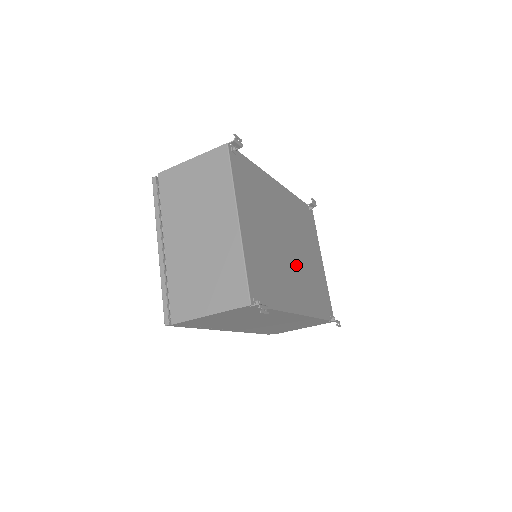
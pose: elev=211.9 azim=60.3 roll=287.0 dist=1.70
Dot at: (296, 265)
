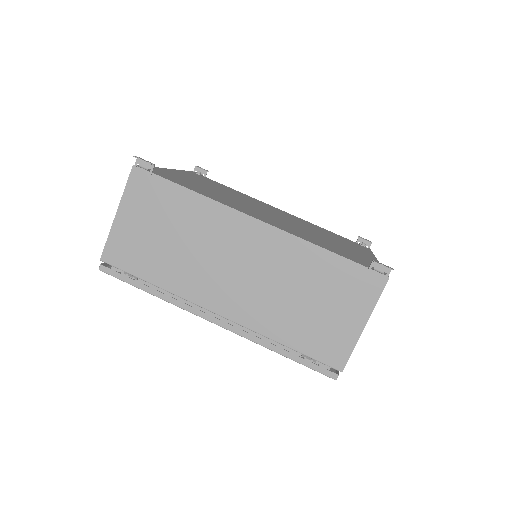
Dot at: (279, 220)
